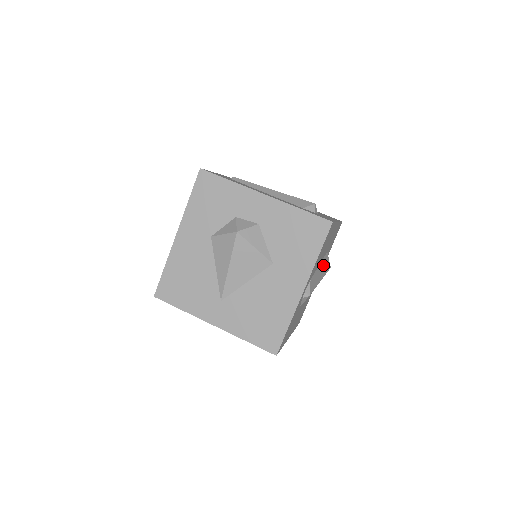
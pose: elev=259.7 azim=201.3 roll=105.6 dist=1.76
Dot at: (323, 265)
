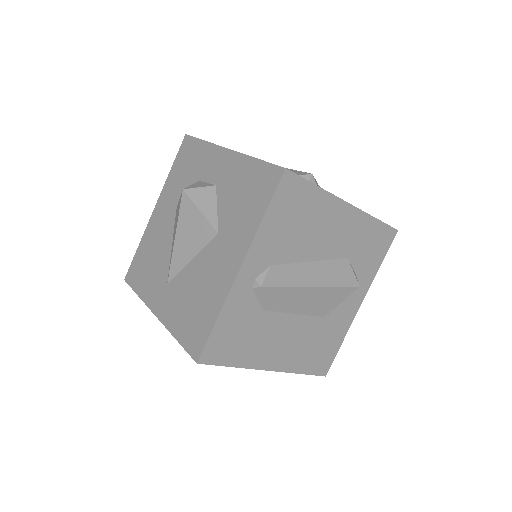
Dot at: (328, 269)
